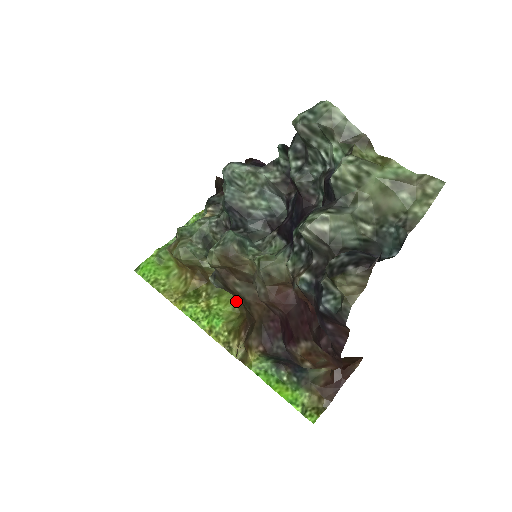
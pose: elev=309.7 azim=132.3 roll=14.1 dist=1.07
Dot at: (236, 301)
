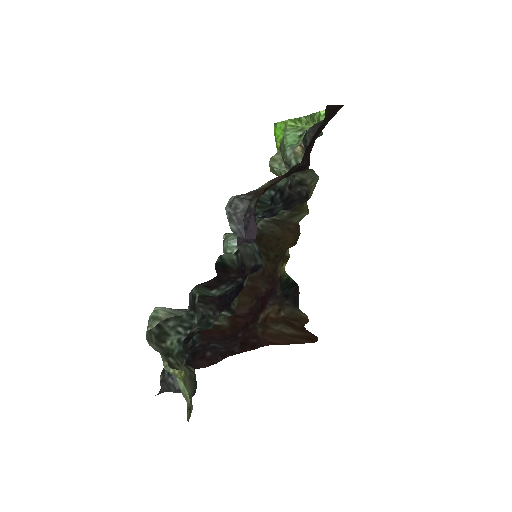
Dot at: (299, 226)
